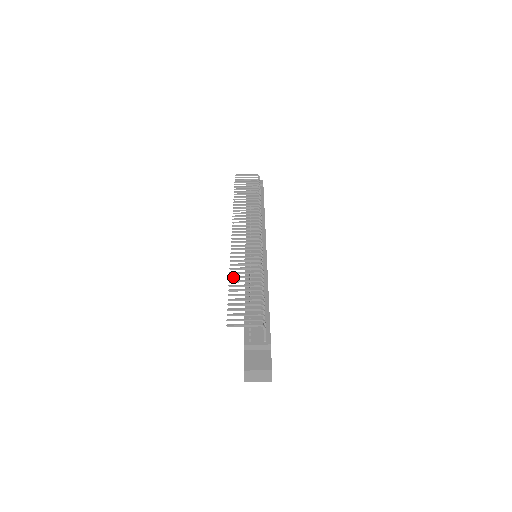
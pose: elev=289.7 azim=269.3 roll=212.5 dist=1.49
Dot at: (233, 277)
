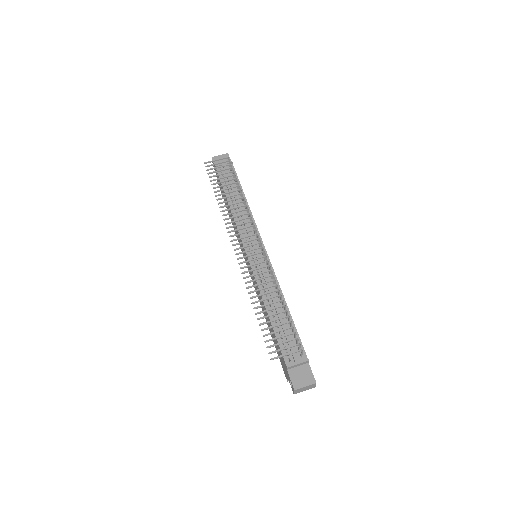
Dot at: occluded
